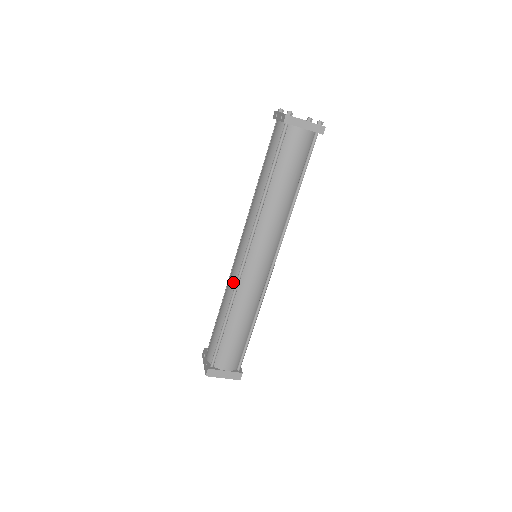
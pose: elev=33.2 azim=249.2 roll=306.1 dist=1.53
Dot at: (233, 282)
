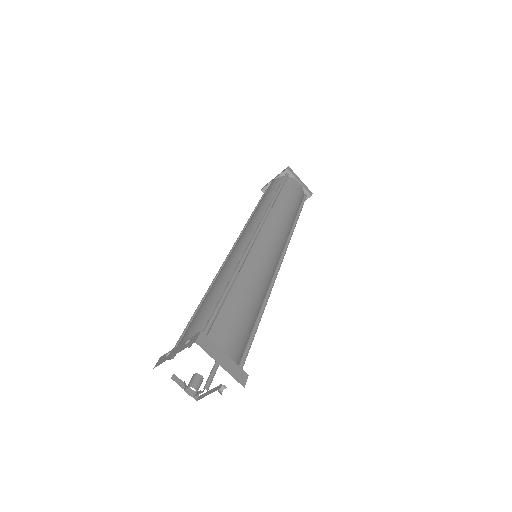
Dot at: (238, 254)
